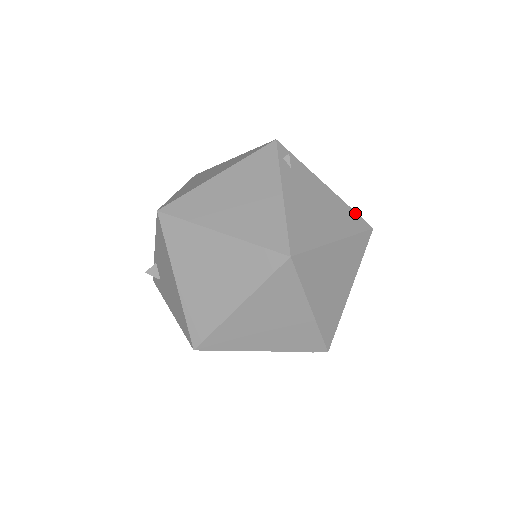
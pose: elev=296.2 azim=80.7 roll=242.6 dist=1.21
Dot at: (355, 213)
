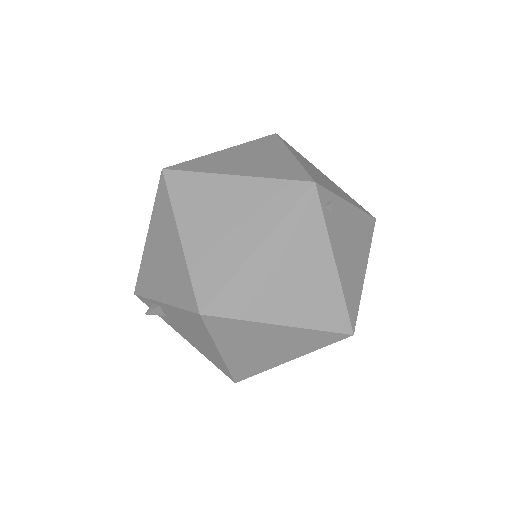
Dot at: (367, 215)
